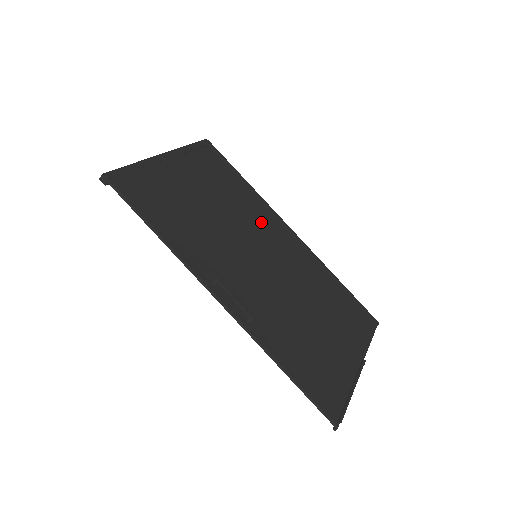
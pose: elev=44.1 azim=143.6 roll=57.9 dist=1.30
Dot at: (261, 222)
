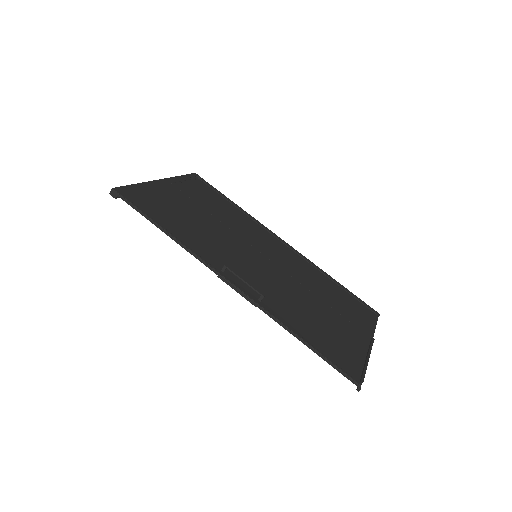
Dot at: (255, 233)
